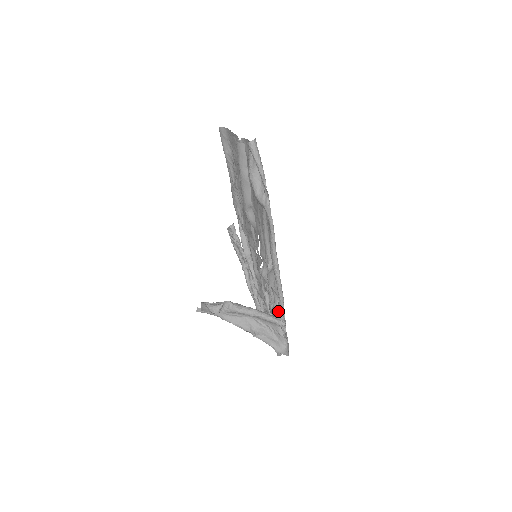
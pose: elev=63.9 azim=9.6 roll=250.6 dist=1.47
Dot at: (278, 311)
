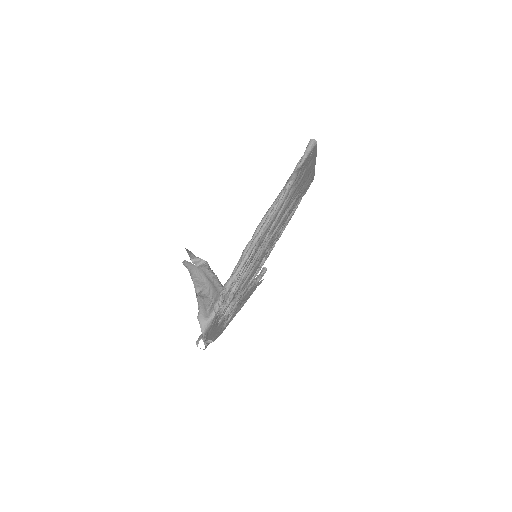
Dot at: (230, 277)
